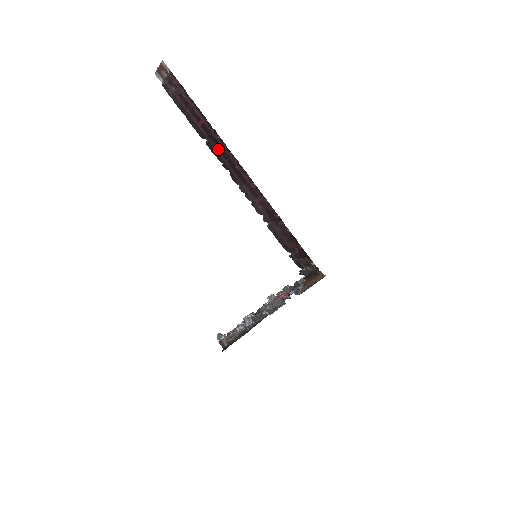
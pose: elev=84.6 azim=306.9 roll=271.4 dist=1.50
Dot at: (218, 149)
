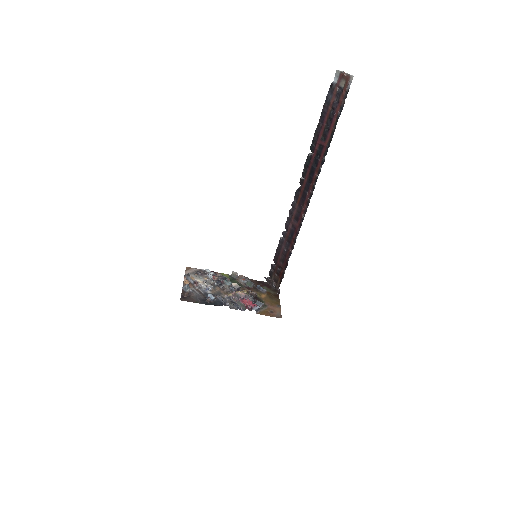
Dot at: (311, 169)
